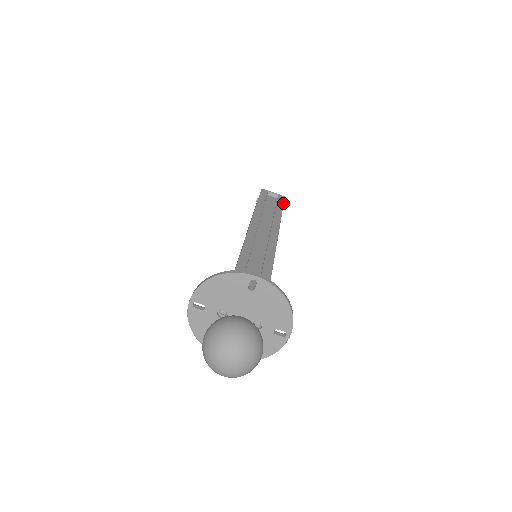
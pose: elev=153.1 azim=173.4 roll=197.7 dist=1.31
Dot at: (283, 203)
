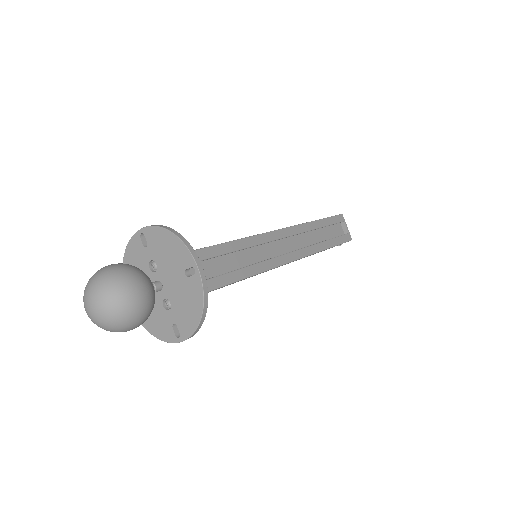
Dot at: (342, 243)
